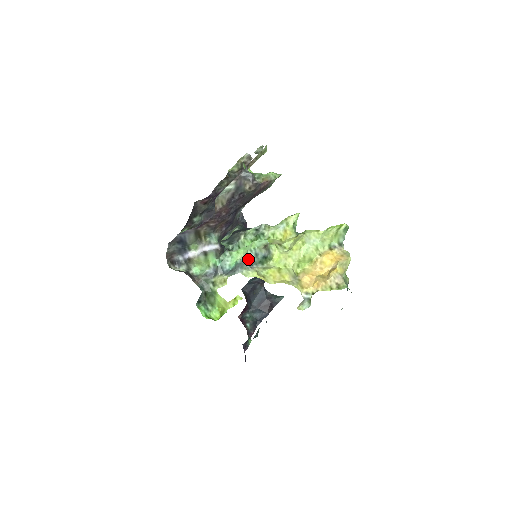
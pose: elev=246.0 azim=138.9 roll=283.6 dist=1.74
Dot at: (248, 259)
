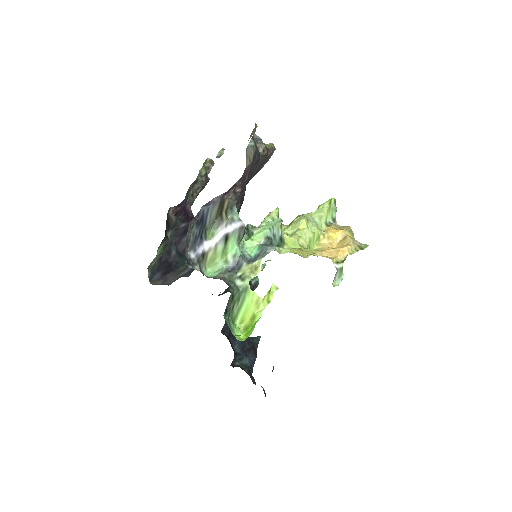
Dot at: (269, 240)
